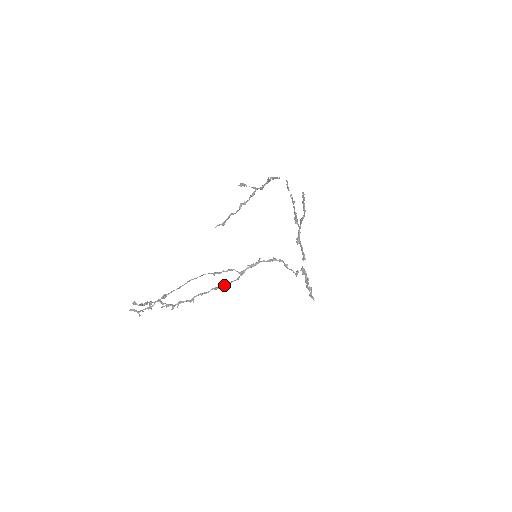
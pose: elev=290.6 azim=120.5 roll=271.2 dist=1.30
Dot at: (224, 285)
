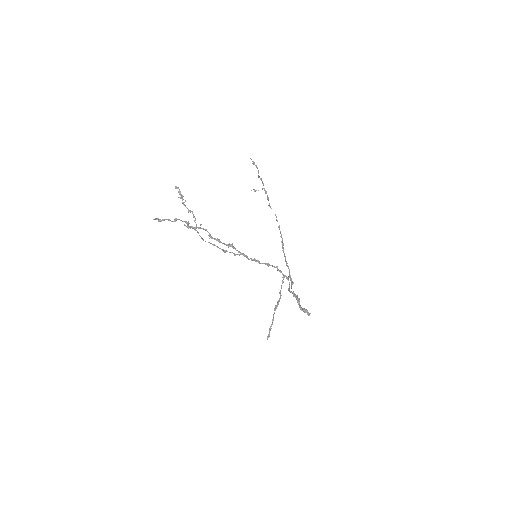
Dot at: (234, 248)
